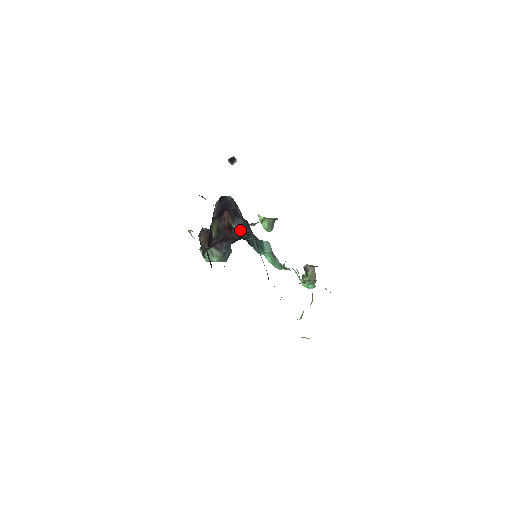
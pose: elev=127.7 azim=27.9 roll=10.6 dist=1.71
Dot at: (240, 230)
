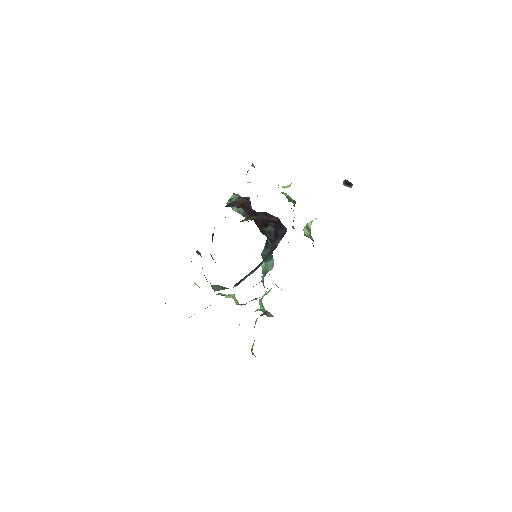
Dot at: (271, 233)
